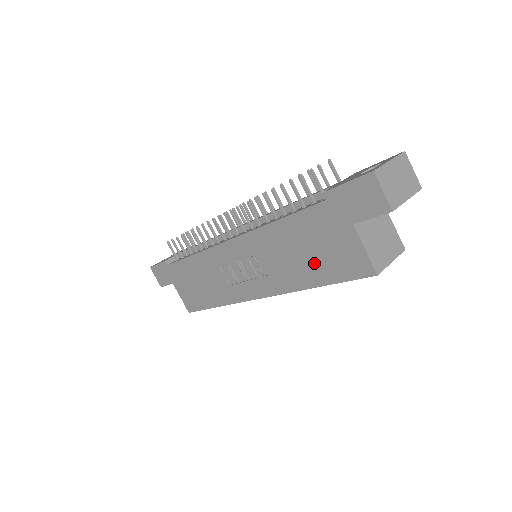
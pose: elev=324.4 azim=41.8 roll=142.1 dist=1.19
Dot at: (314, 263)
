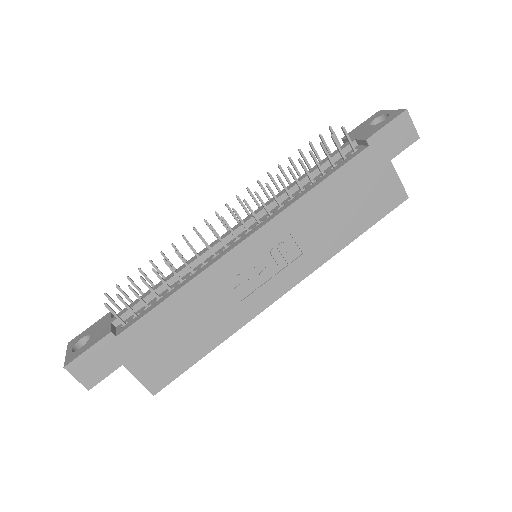
Dot at: (355, 214)
